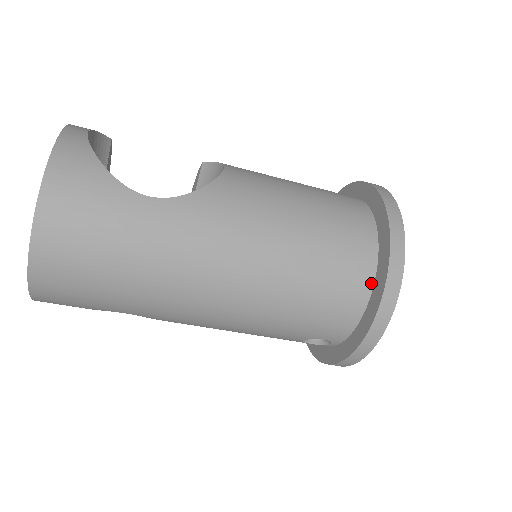
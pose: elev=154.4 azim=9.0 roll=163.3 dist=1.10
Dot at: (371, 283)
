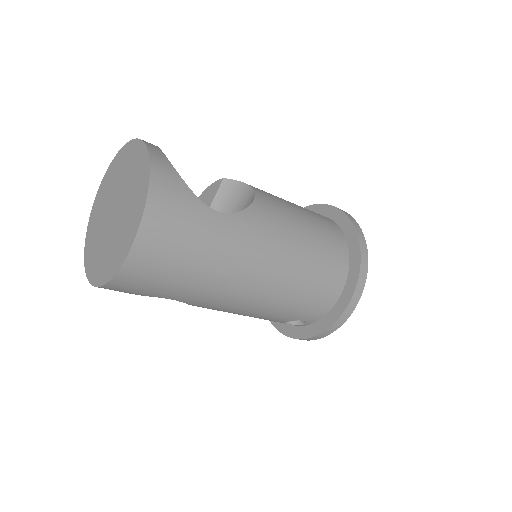
Dot at: (344, 282)
